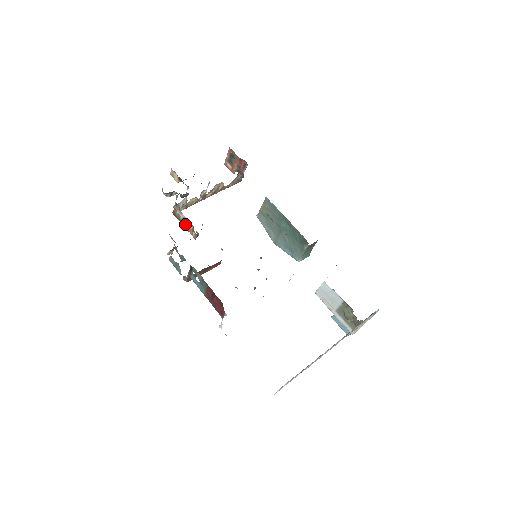
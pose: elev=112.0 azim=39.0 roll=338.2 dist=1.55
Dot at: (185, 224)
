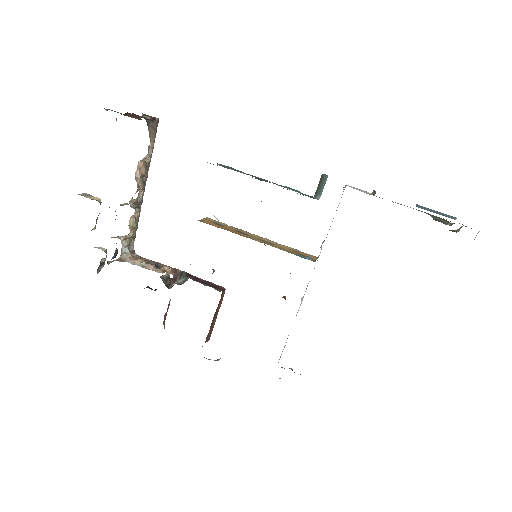
Dot at: (150, 268)
